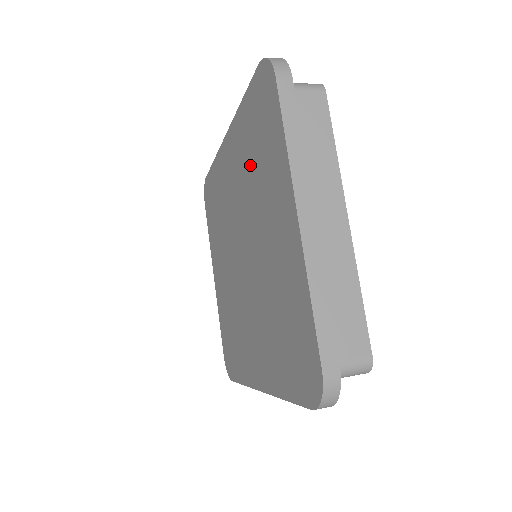
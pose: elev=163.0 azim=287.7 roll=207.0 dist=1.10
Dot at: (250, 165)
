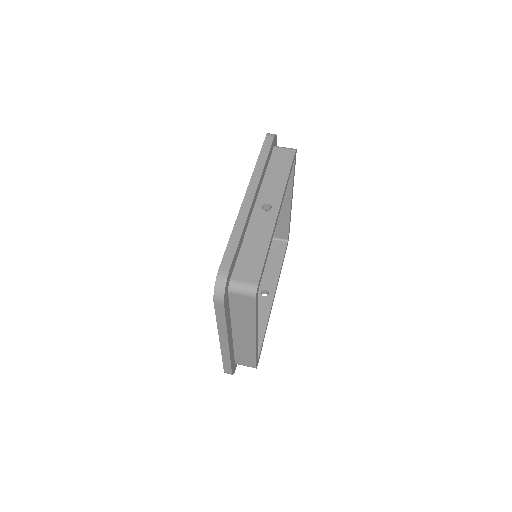
Dot at: occluded
